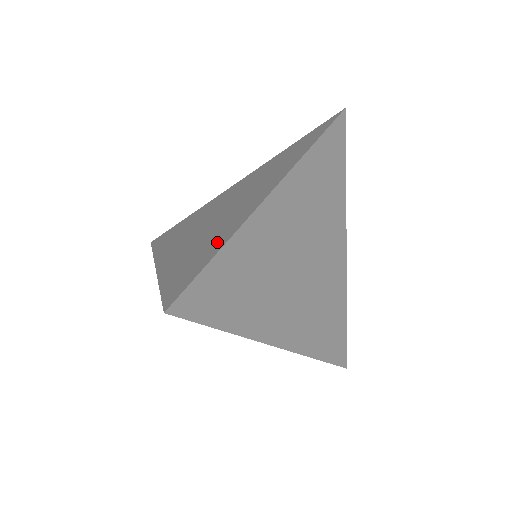
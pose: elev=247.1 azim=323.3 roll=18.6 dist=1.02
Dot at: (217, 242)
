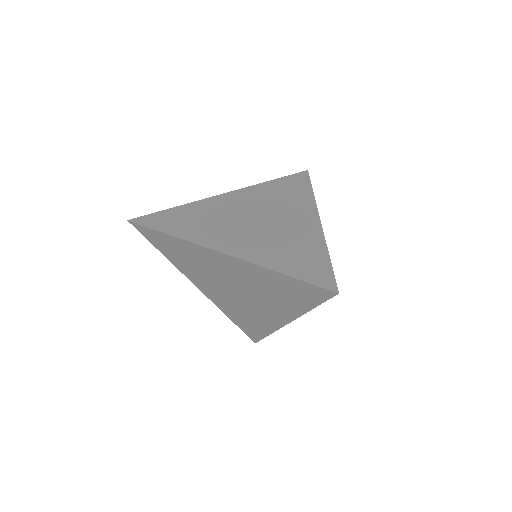
Dot at: (313, 249)
